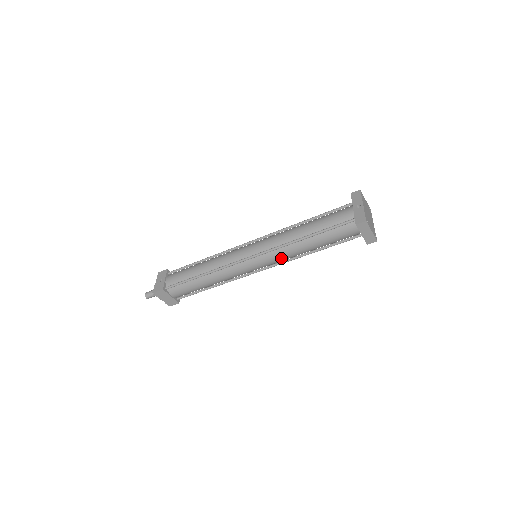
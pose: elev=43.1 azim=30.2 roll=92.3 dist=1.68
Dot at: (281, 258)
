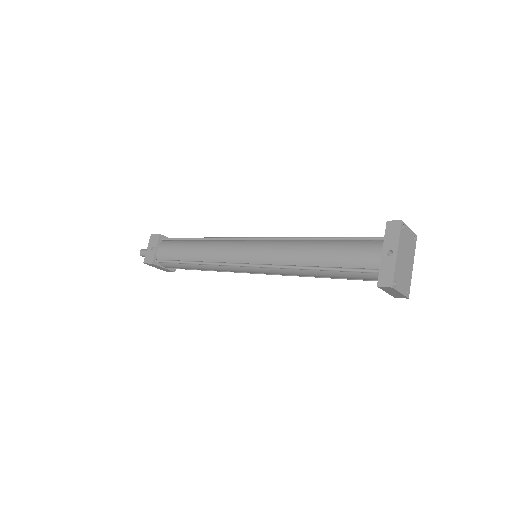
Dot at: (283, 274)
